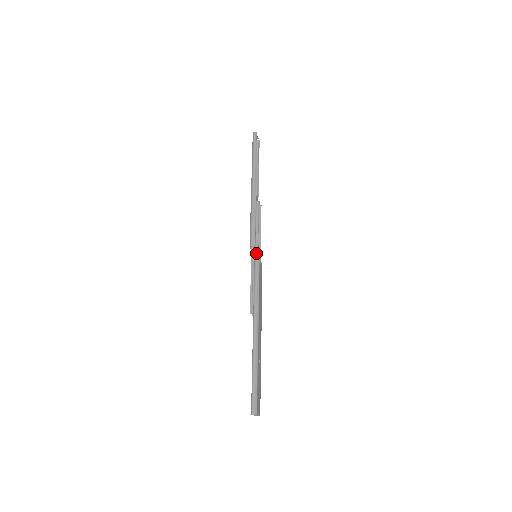
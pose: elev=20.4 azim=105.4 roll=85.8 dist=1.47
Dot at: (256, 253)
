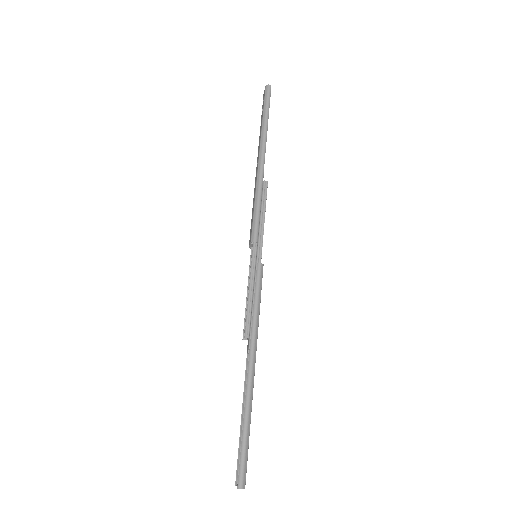
Dot at: (259, 253)
